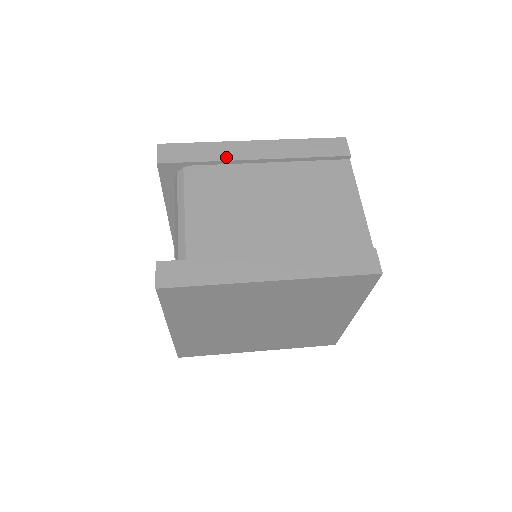
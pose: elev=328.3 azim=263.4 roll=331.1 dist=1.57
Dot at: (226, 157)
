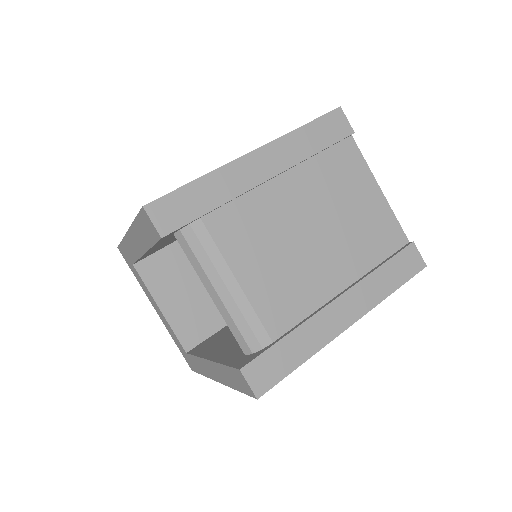
Dot at: (236, 191)
